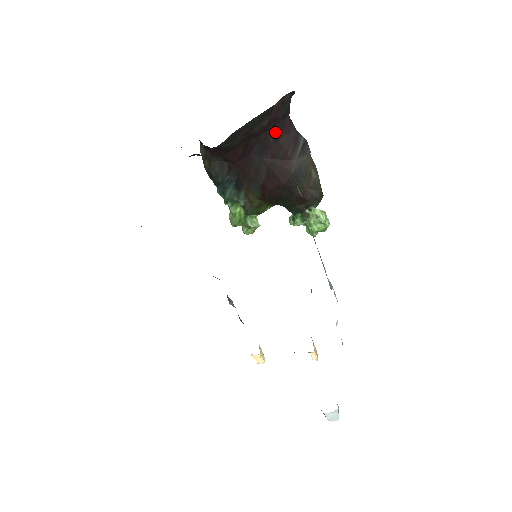
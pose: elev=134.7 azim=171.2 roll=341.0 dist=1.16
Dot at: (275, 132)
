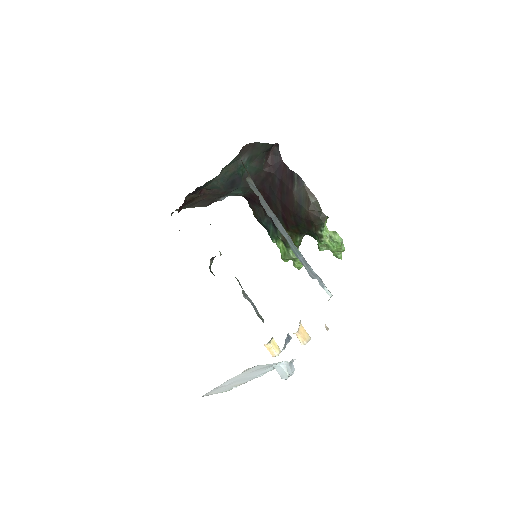
Dot at: (277, 175)
